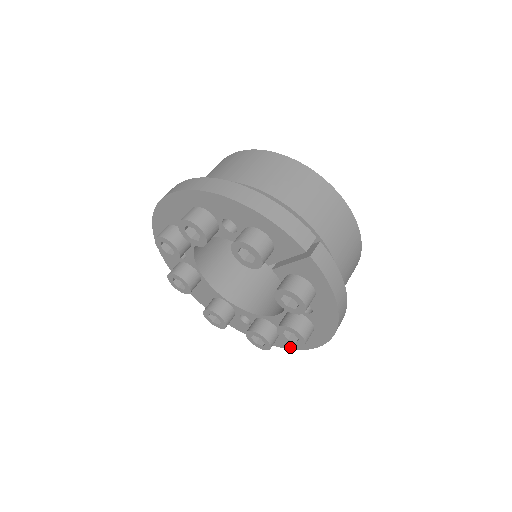
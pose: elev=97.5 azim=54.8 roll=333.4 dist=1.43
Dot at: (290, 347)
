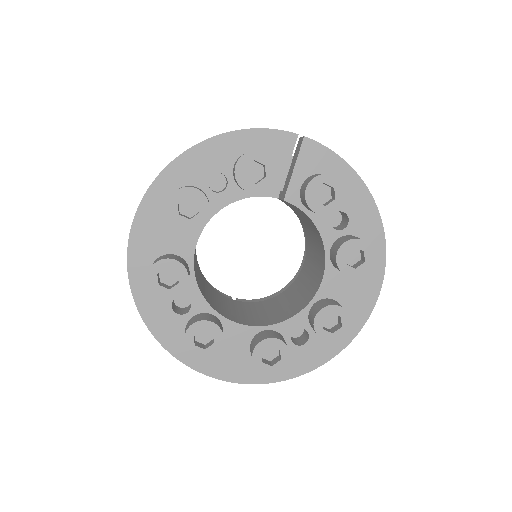
Dot at: (364, 318)
